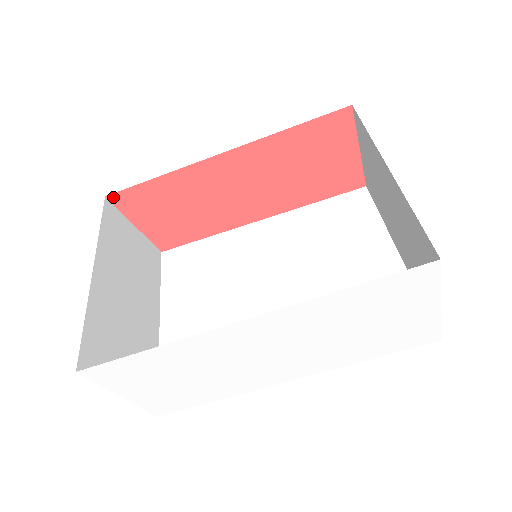
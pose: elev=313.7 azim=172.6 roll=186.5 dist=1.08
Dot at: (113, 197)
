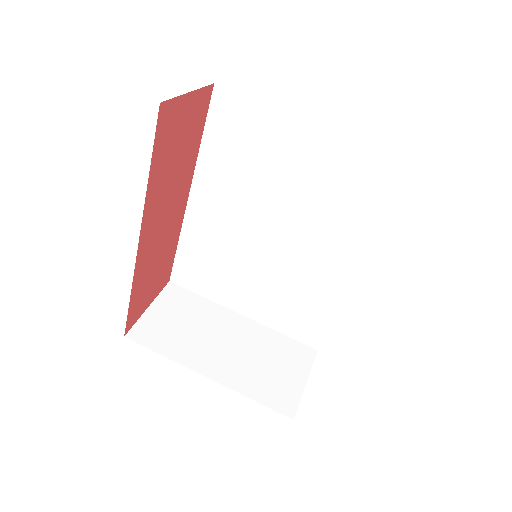
Dot at: (127, 330)
